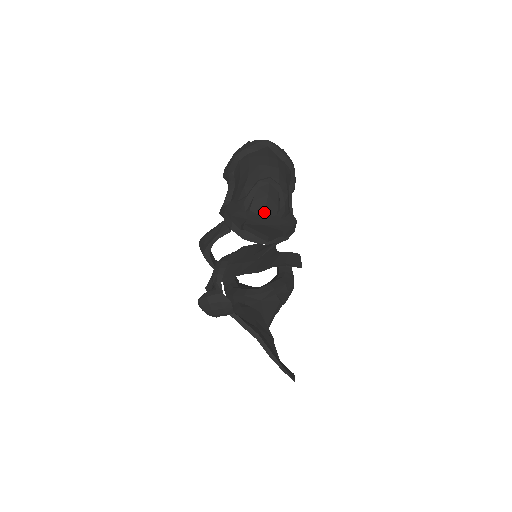
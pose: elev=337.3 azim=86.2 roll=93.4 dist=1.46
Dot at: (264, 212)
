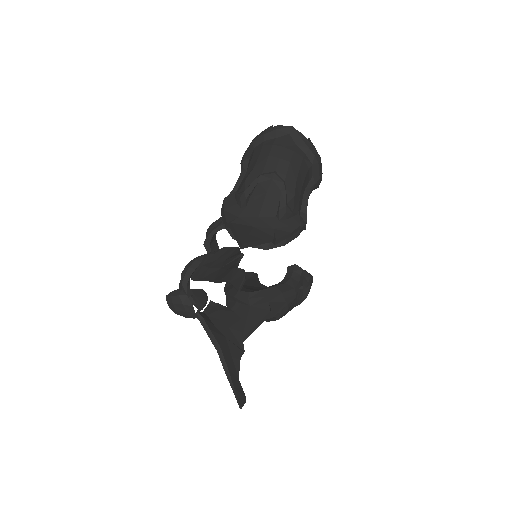
Dot at: (260, 211)
